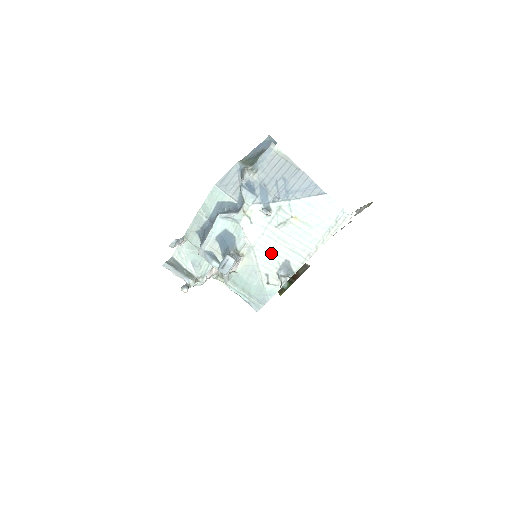
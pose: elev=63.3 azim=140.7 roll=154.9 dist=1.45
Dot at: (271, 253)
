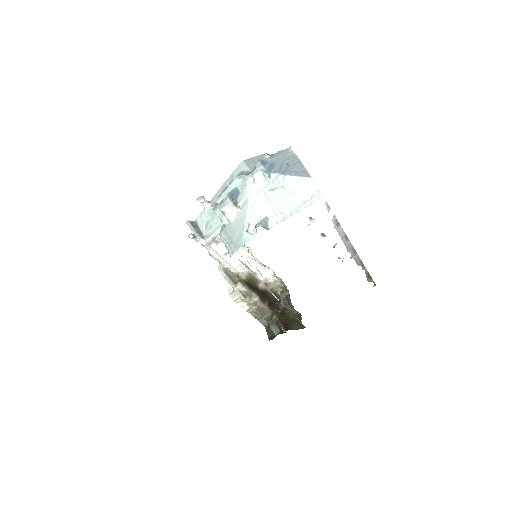
Dot at: (258, 209)
